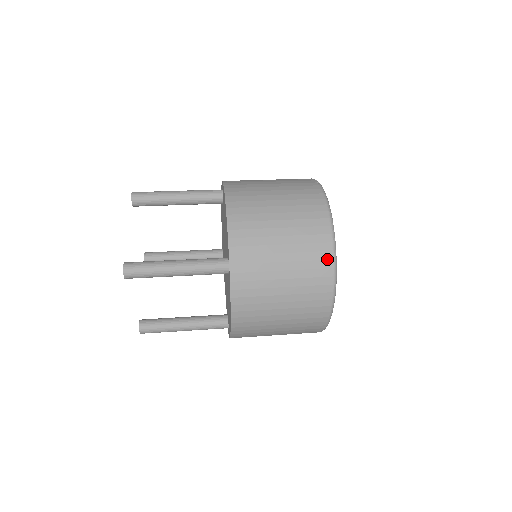
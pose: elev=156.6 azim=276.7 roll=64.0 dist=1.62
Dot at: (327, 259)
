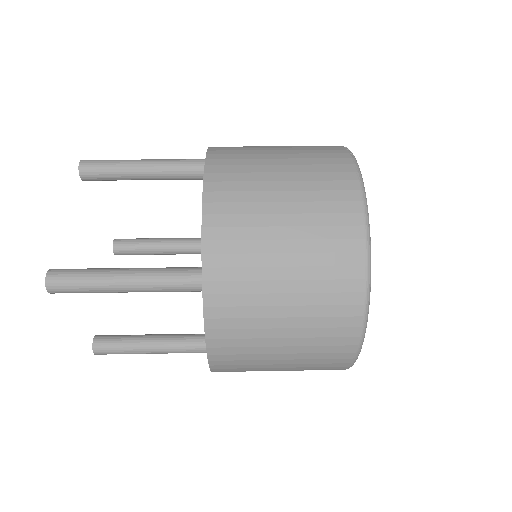
Dot at: (355, 278)
